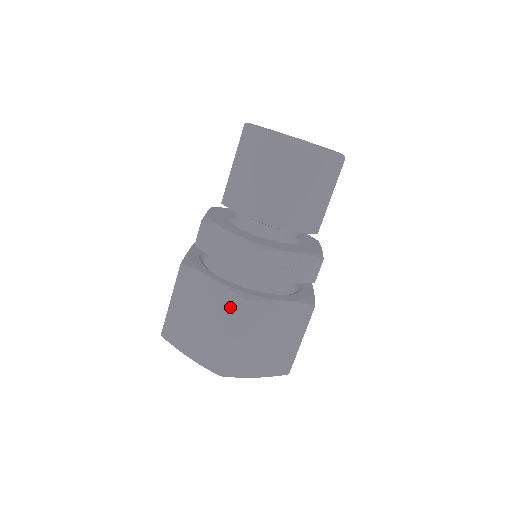
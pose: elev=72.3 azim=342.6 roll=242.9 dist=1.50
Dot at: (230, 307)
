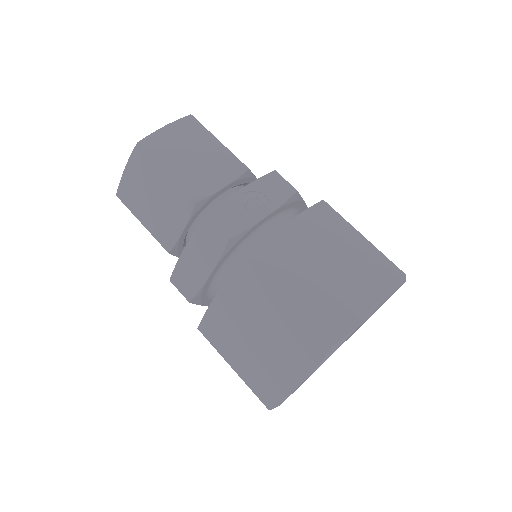
Dot at: (249, 284)
